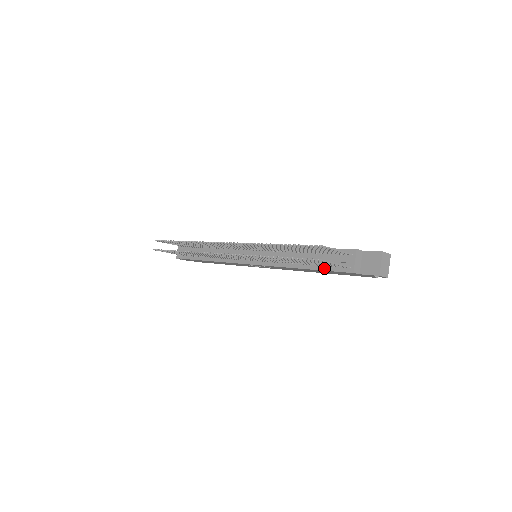
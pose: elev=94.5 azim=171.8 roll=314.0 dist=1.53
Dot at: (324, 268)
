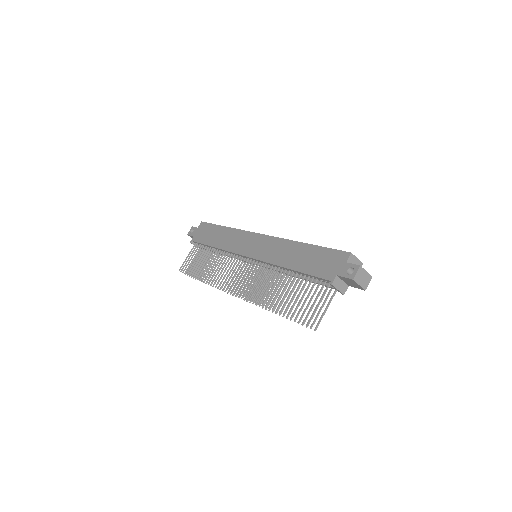
Dot at: occluded
